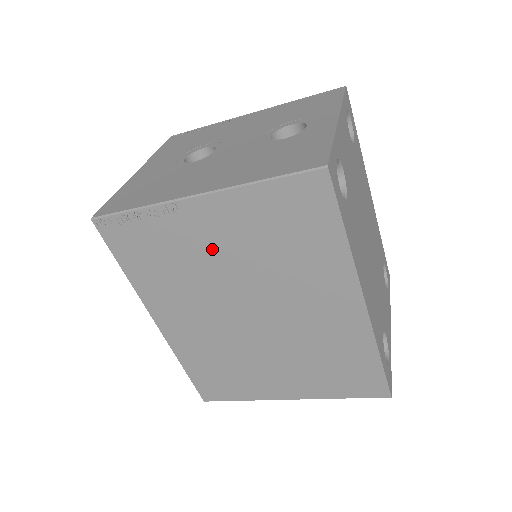
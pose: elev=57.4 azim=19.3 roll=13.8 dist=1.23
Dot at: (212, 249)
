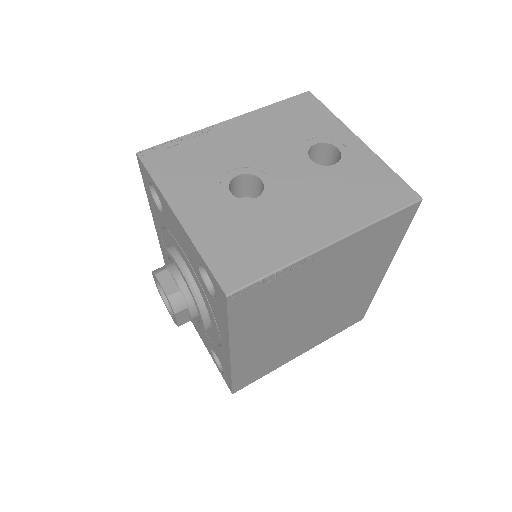
Dot at: (318, 278)
